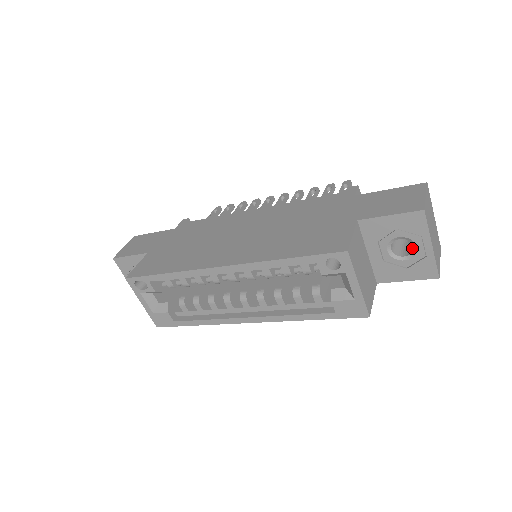
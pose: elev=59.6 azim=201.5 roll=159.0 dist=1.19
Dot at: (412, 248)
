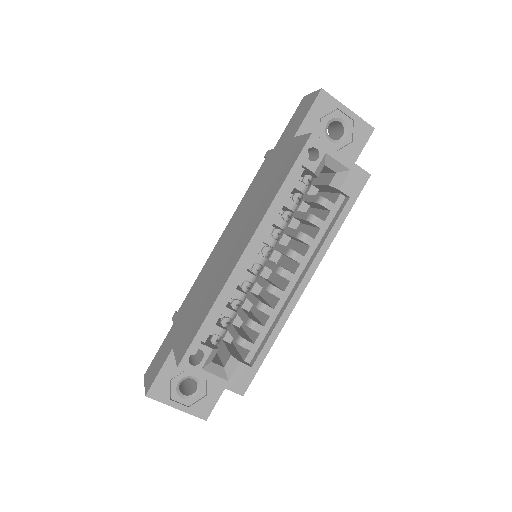
Dot at: (341, 129)
